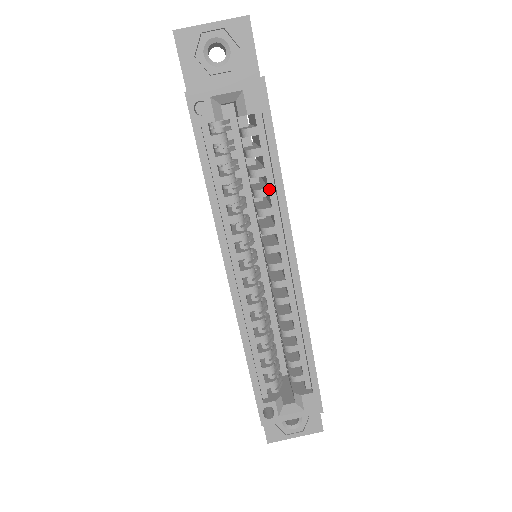
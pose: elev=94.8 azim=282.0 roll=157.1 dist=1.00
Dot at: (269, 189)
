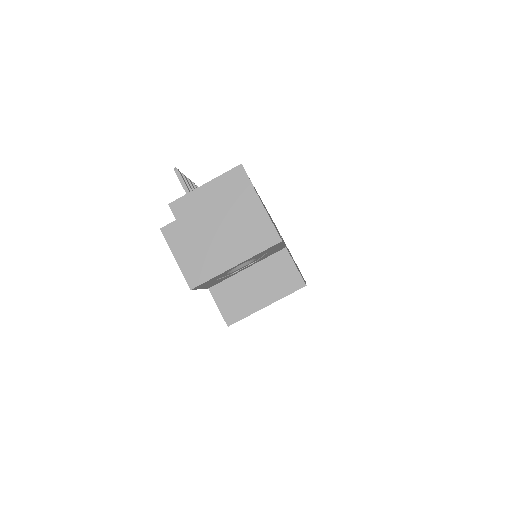
Dot at: occluded
